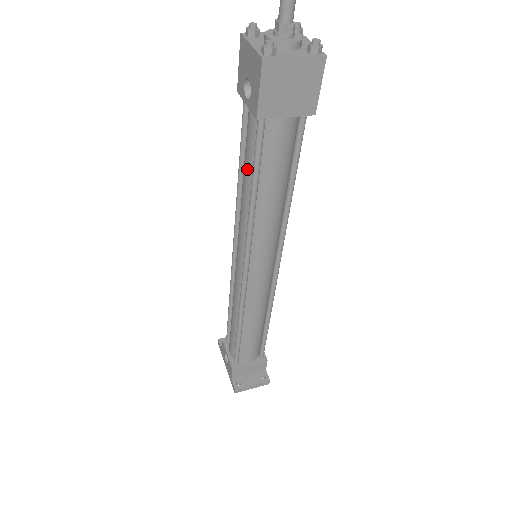
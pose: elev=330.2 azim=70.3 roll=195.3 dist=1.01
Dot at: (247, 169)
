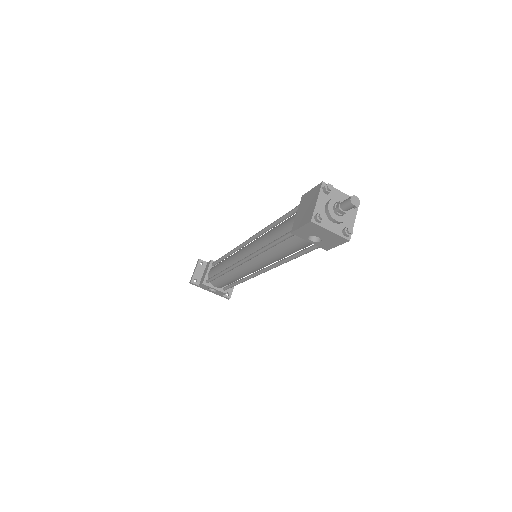
Dot at: (290, 252)
